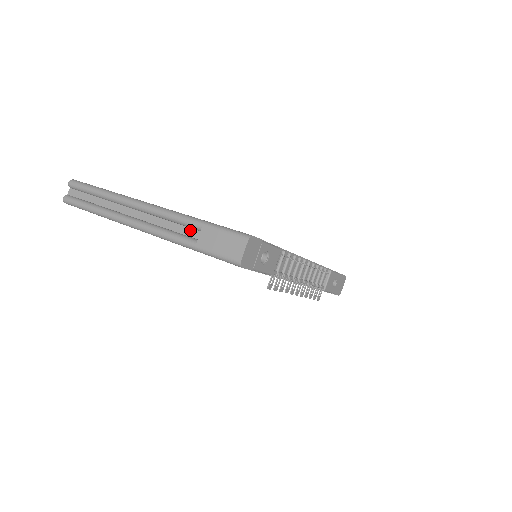
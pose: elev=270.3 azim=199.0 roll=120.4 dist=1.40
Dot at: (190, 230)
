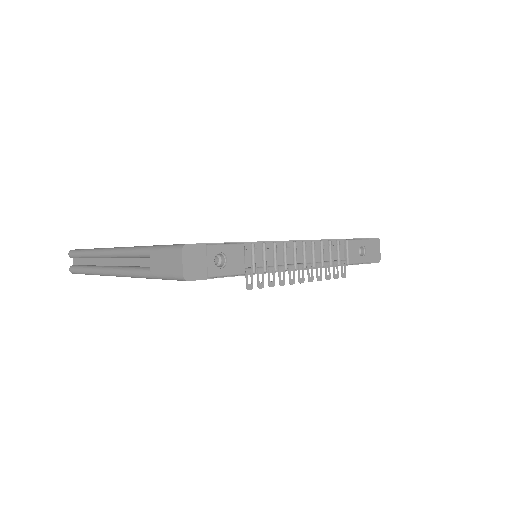
Dot at: (147, 260)
